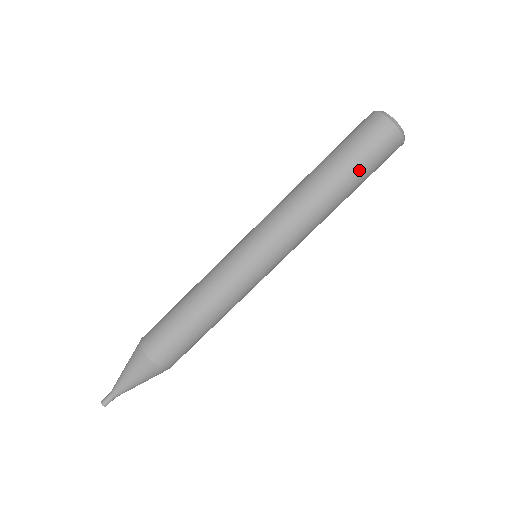
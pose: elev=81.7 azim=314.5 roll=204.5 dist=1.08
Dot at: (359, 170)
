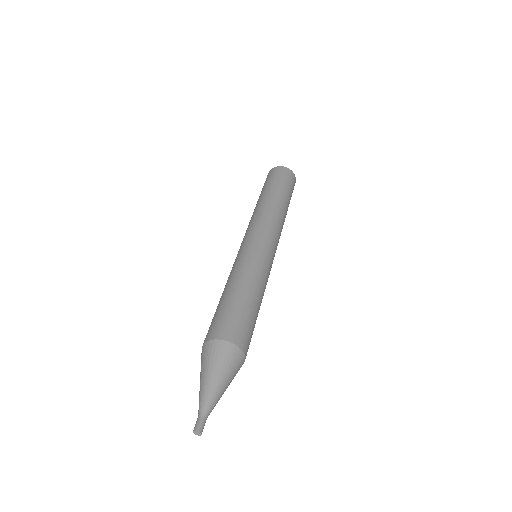
Dot at: (286, 190)
